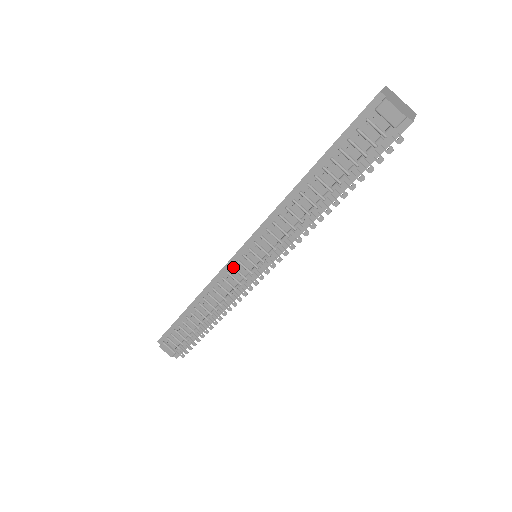
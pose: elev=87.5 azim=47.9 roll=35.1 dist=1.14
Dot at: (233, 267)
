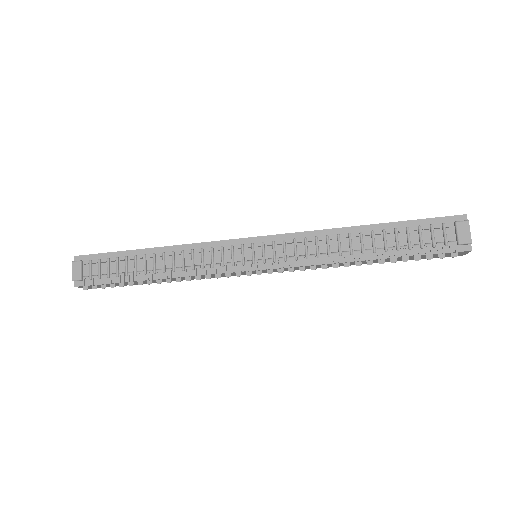
Dot at: (233, 246)
